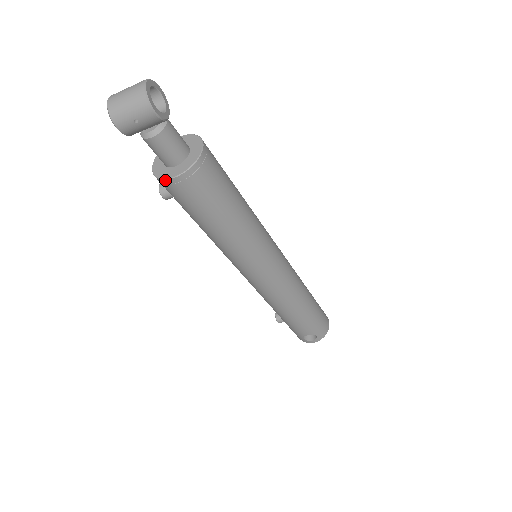
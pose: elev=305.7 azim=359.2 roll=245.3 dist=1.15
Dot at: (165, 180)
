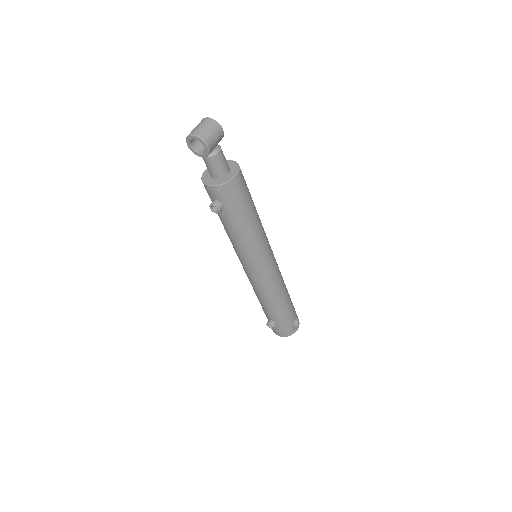
Dot at: (232, 180)
